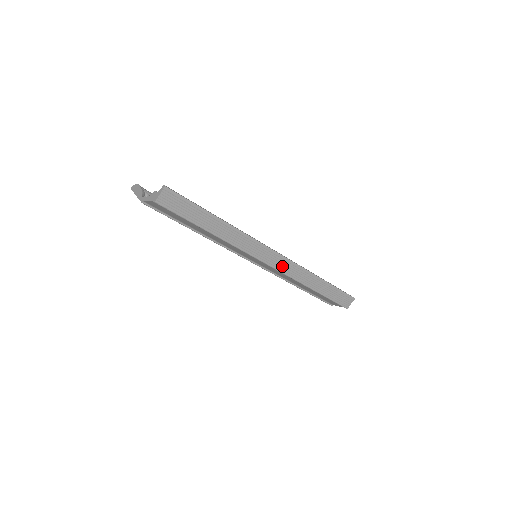
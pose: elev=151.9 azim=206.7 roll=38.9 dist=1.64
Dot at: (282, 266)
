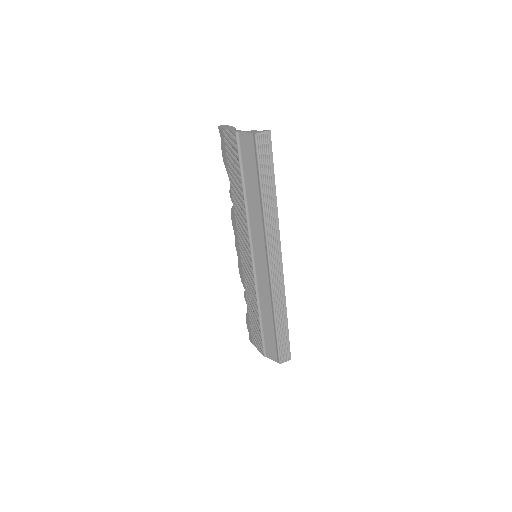
Dot at: (275, 275)
